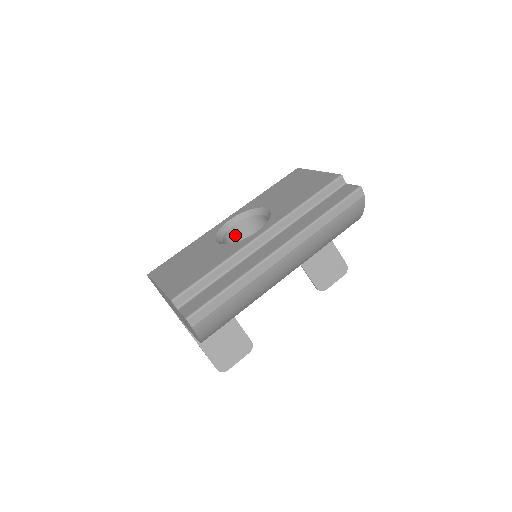
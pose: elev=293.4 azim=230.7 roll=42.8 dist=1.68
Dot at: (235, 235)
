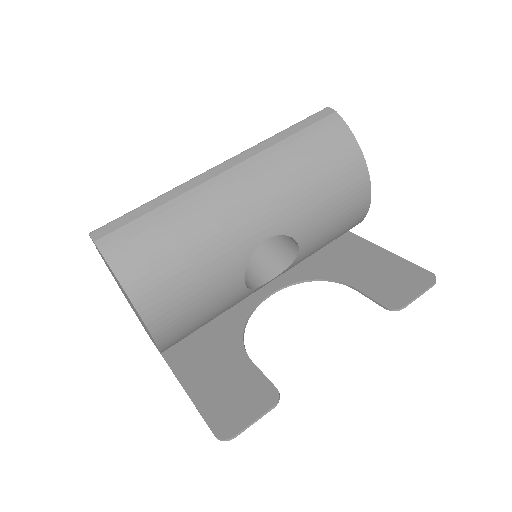
Dot at: occluded
